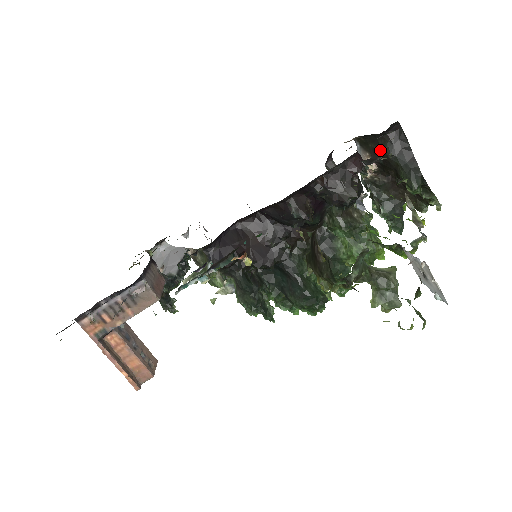
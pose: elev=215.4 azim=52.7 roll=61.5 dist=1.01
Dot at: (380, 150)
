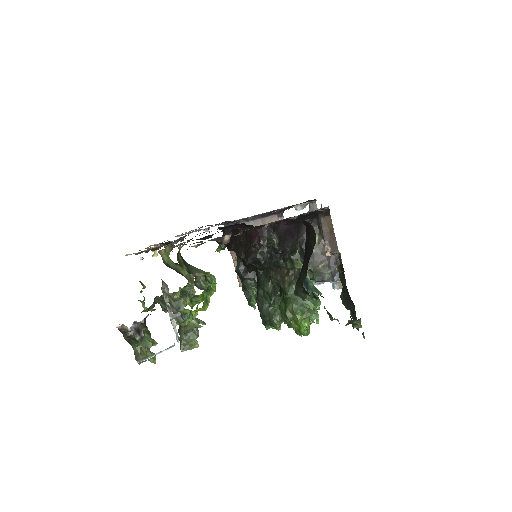
Dot at: occluded
